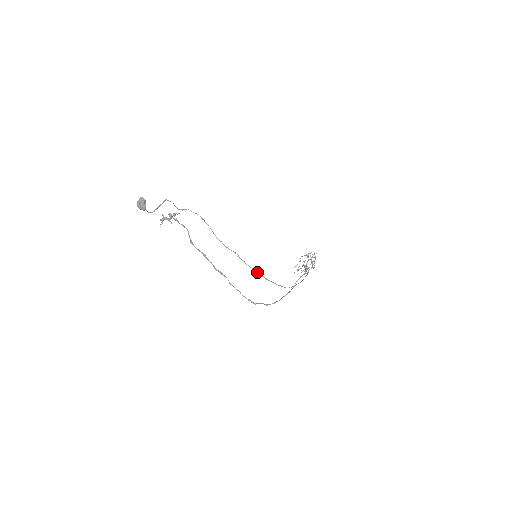
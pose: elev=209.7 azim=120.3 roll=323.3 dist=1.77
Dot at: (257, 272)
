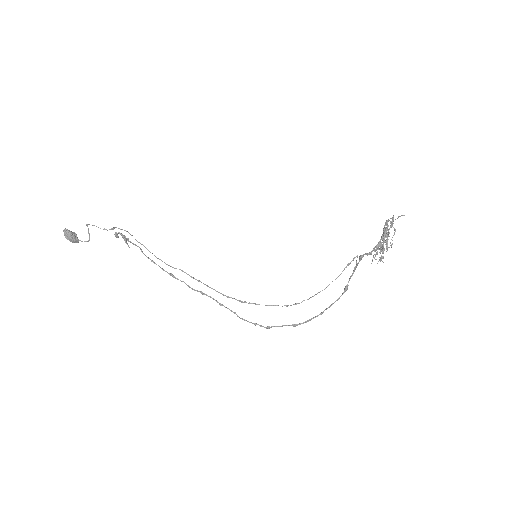
Dot at: (220, 293)
